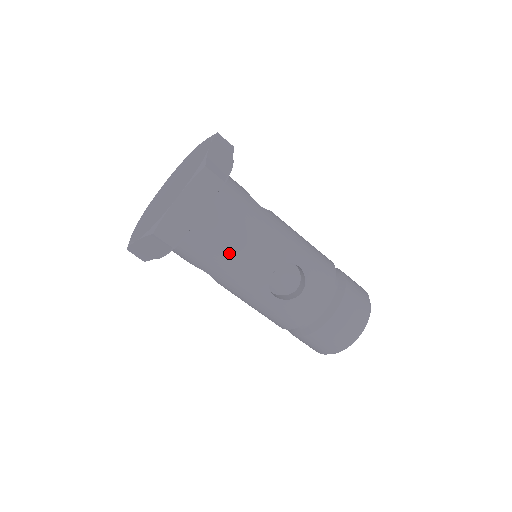
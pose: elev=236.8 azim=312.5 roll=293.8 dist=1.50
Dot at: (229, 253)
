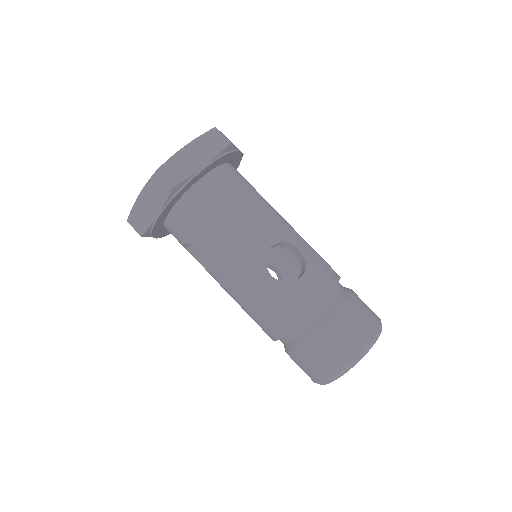
Dot at: (228, 218)
